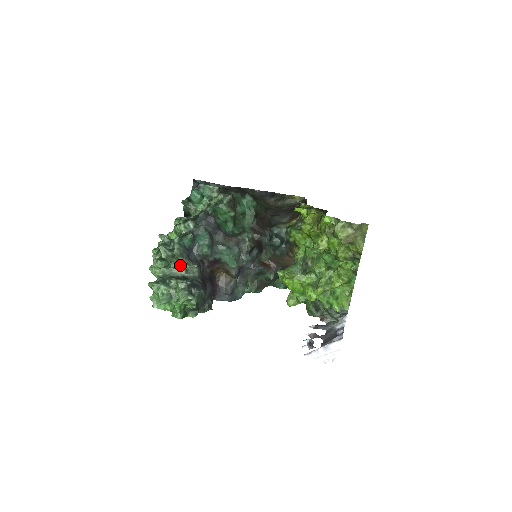
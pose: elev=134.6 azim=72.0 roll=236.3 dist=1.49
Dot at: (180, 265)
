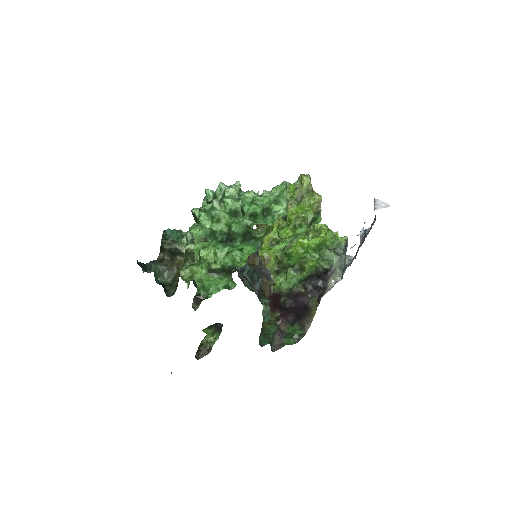
Dot at: occluded
